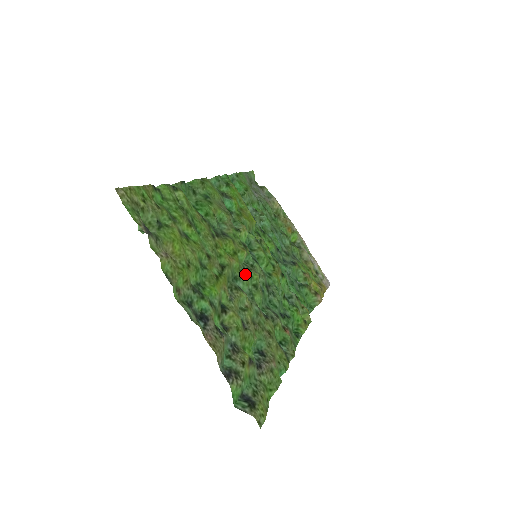
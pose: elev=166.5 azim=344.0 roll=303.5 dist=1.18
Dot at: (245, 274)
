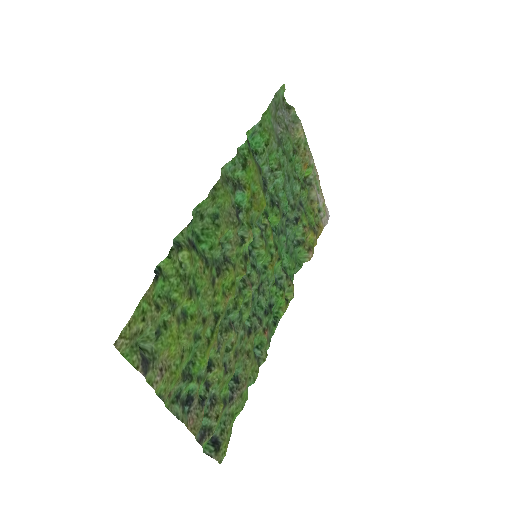
Dot at: (239, 302)
